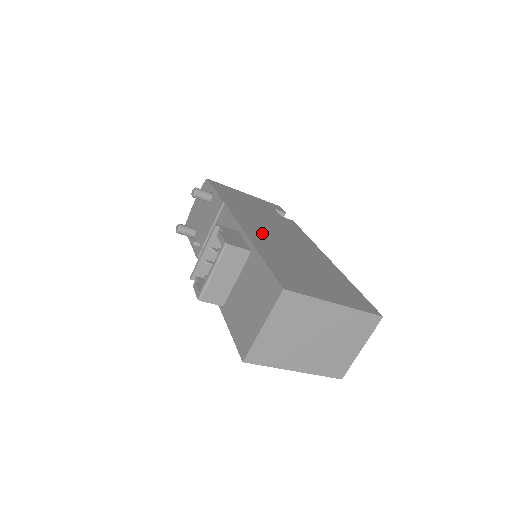
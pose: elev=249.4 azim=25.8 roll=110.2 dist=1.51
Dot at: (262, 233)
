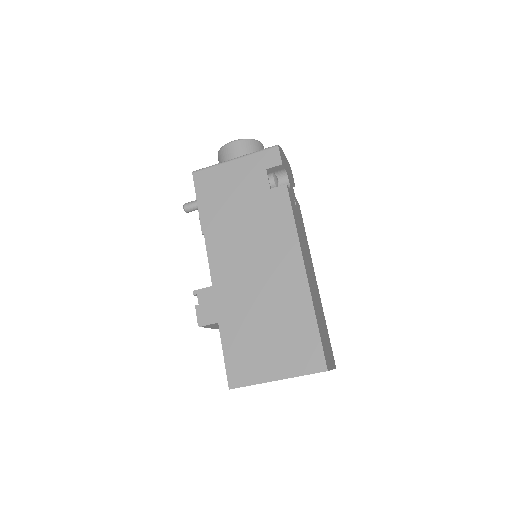
Dot at: (232, 279)
